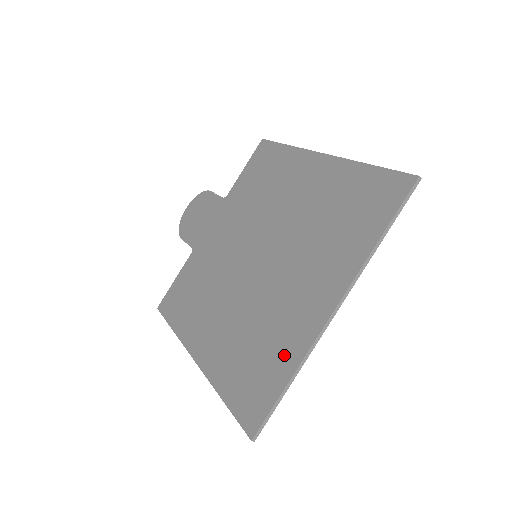
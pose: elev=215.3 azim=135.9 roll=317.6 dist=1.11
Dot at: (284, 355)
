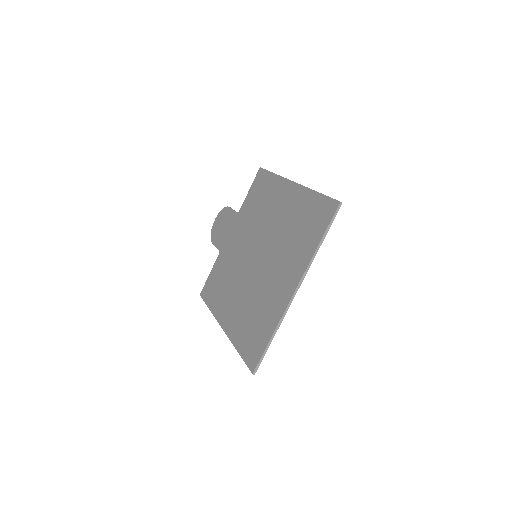
Dot at: (269, 321)
